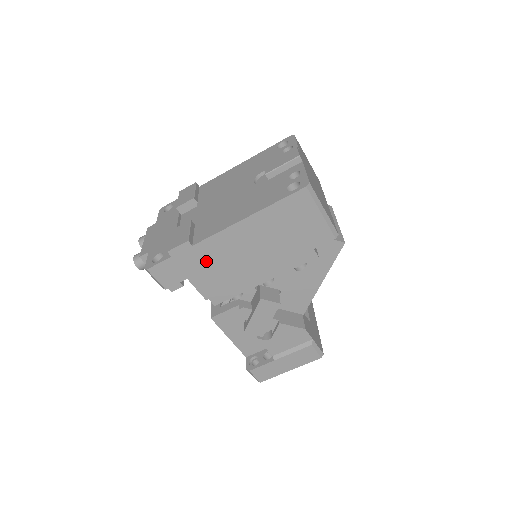
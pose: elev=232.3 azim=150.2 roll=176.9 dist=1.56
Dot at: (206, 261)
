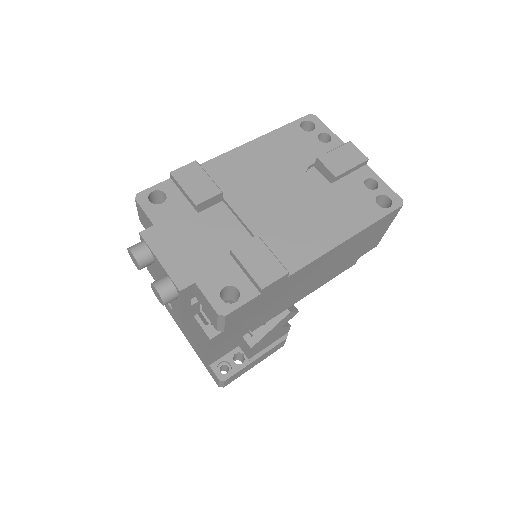
Dot at: (284, 289)
